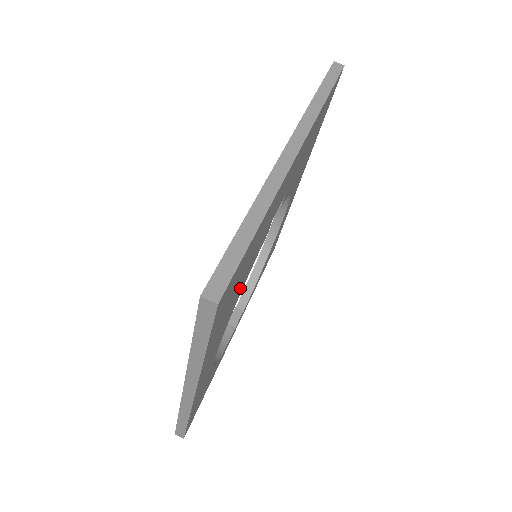
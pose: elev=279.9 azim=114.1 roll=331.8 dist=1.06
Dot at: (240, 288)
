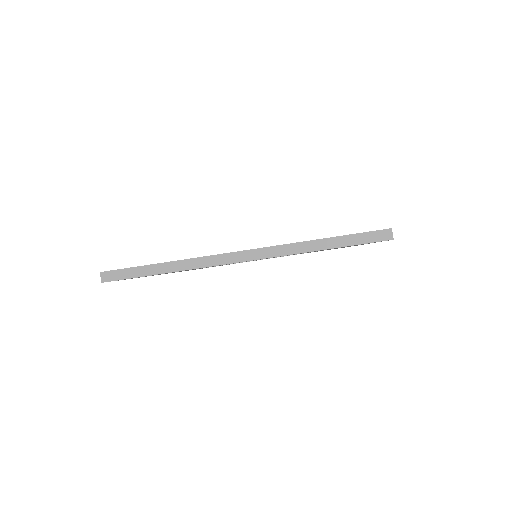
Dot at: occluded
